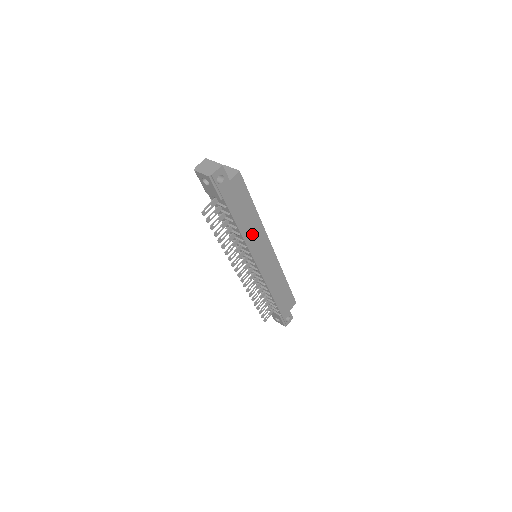
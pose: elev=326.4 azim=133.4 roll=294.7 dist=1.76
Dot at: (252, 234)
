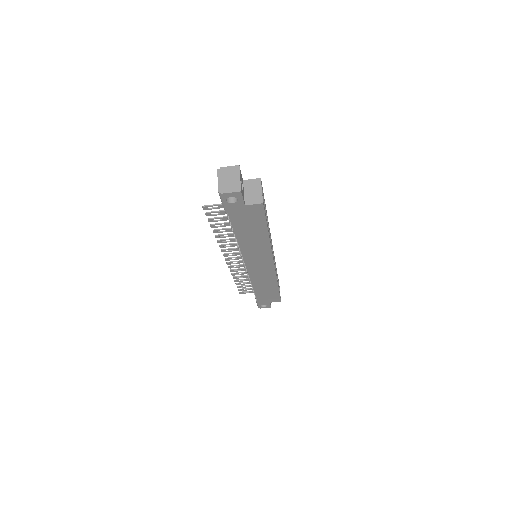
Dot at: (253, 247)
